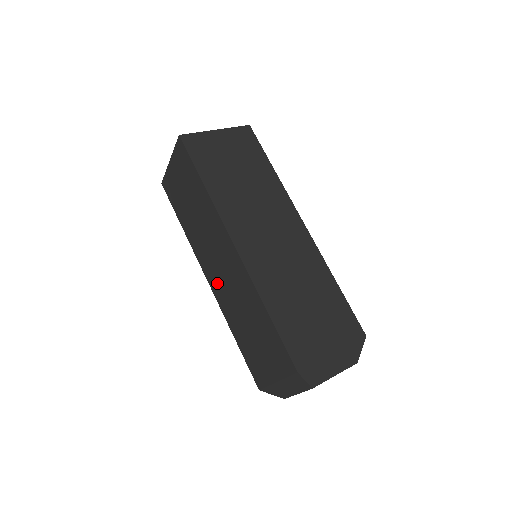
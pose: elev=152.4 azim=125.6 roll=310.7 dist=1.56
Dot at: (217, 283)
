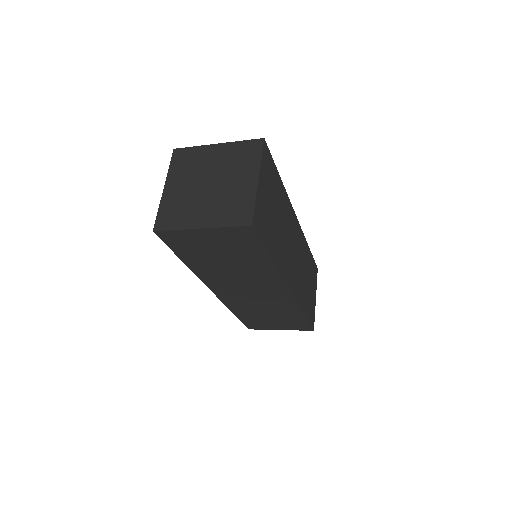
Dot at: (233, 296)
